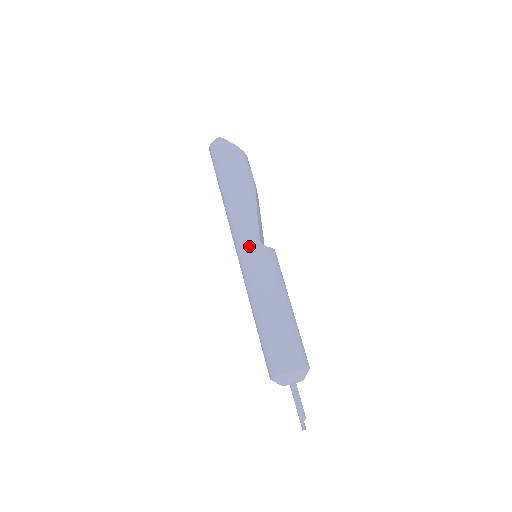
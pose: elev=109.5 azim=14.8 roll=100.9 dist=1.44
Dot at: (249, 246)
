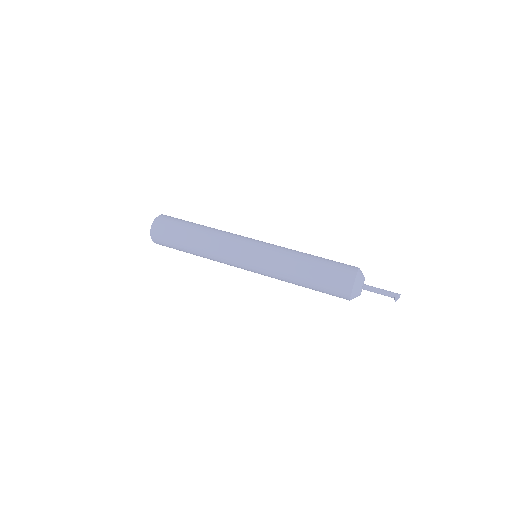
Dot at: (255, 240)
